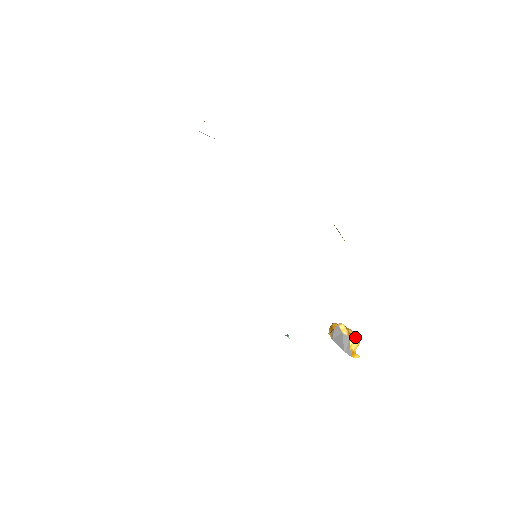
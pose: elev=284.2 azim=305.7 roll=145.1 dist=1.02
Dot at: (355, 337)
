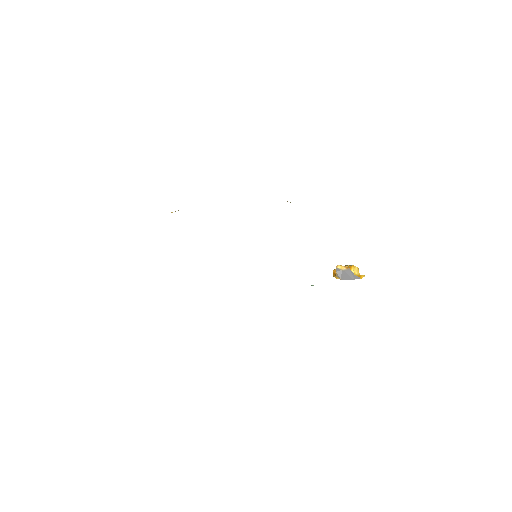
Dot at: (352, 266)
